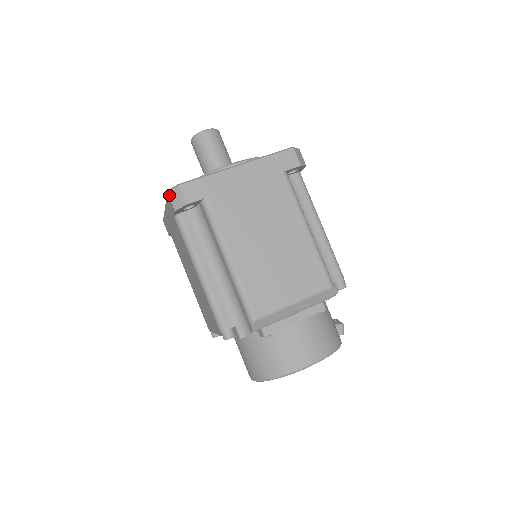
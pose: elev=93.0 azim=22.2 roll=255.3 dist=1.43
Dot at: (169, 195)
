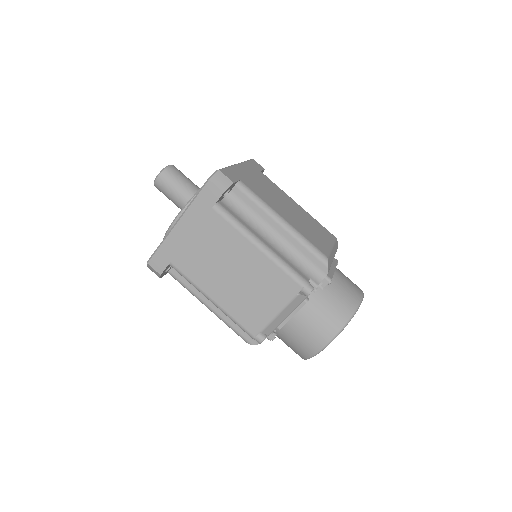
Dot at: (212, 181)
